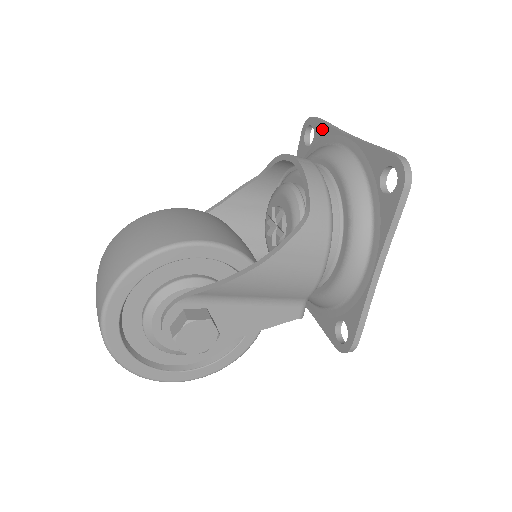
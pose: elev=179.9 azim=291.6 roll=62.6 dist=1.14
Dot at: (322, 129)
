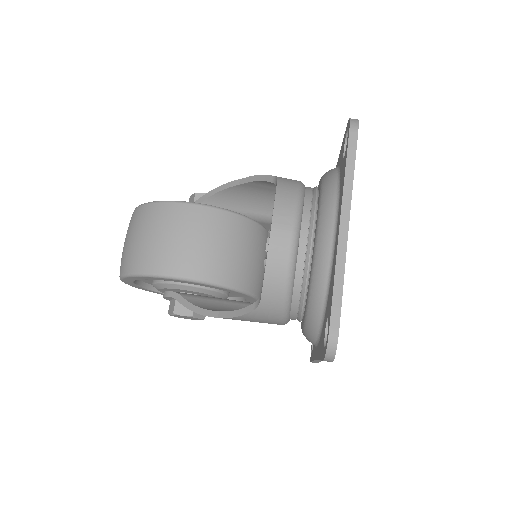
Dot at: (344, 166)
